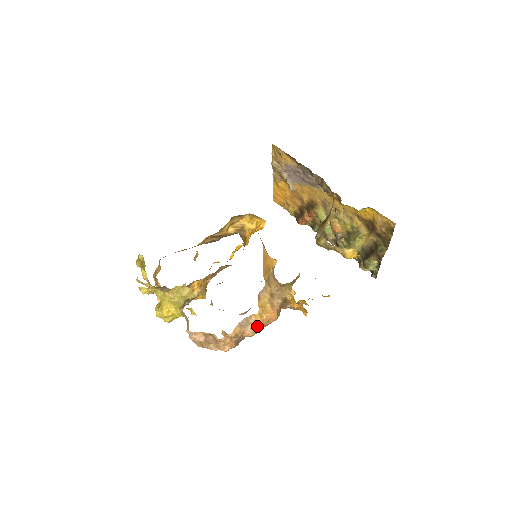
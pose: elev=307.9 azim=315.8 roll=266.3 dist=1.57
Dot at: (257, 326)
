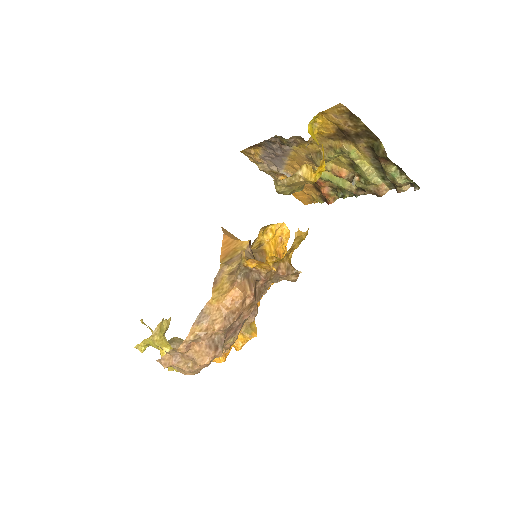
Dot at: (220, 314)
